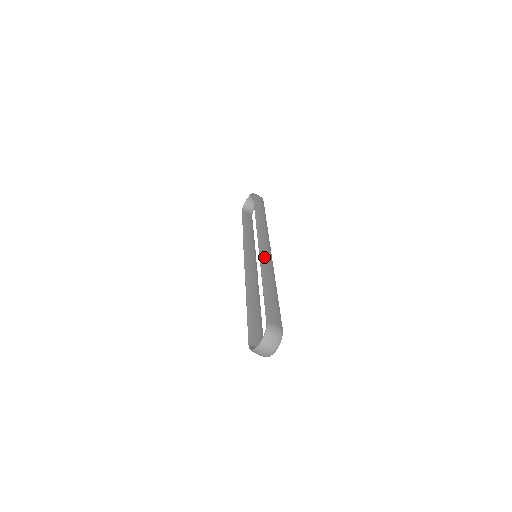
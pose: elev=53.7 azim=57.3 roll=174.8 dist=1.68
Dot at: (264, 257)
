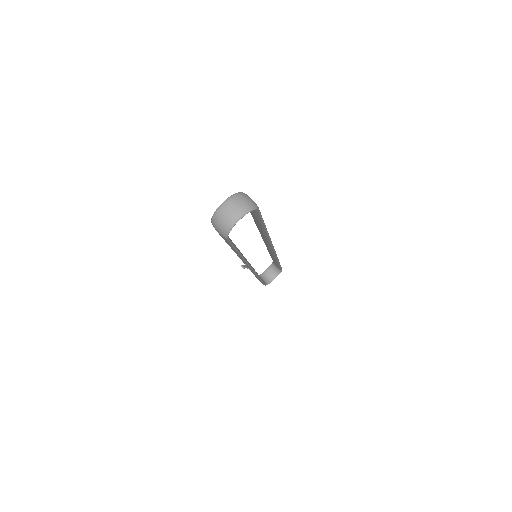
Dot at: occluded
